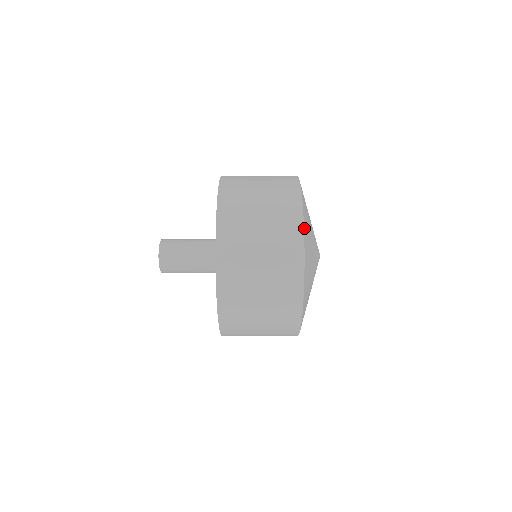
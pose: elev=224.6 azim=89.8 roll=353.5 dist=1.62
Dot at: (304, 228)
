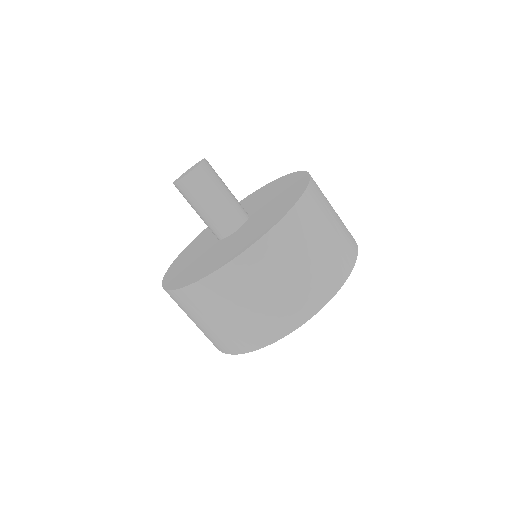
Dot at: (325, 304)
